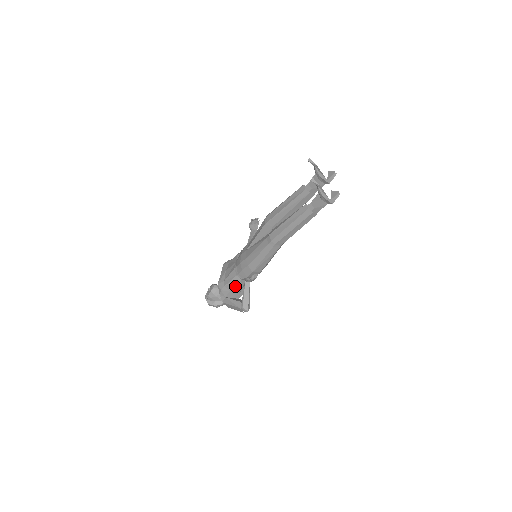
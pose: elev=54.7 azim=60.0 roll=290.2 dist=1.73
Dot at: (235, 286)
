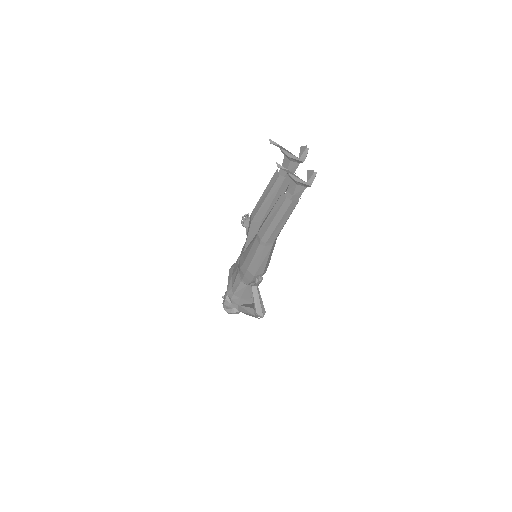
Dot at: (244, 292)
